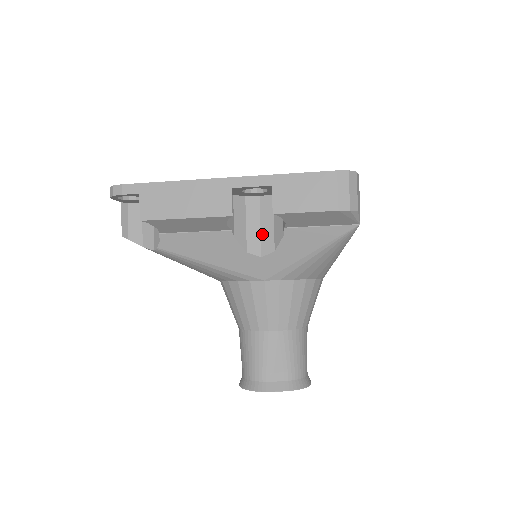
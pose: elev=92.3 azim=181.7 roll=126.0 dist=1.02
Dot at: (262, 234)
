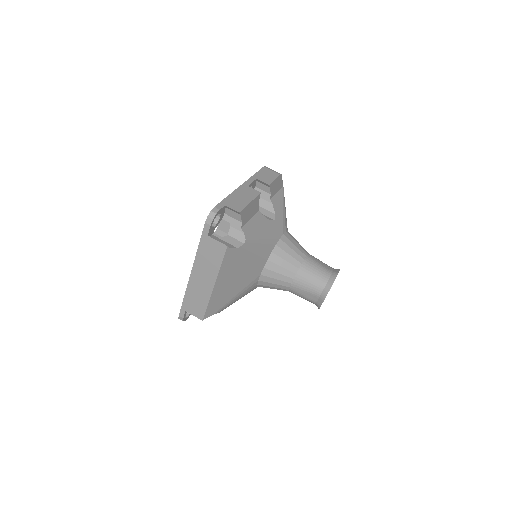
Dot at: (264, 214)
